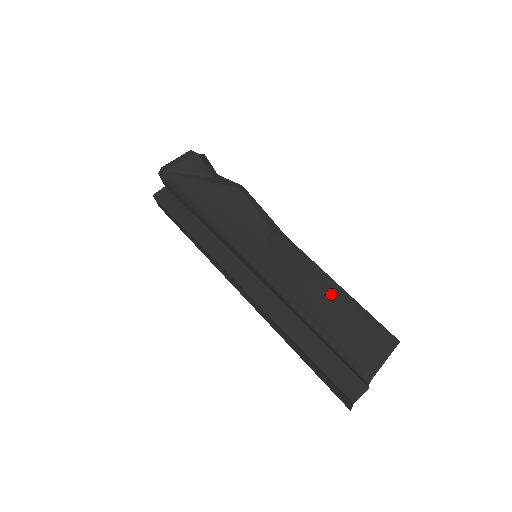
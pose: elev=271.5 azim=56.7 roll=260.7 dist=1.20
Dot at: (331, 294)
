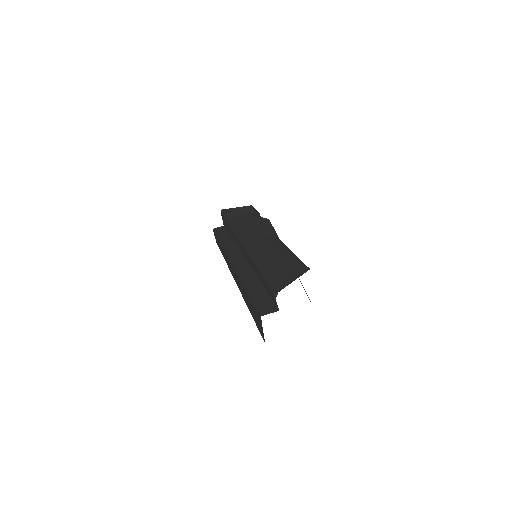
Dot at: (283, 254)
